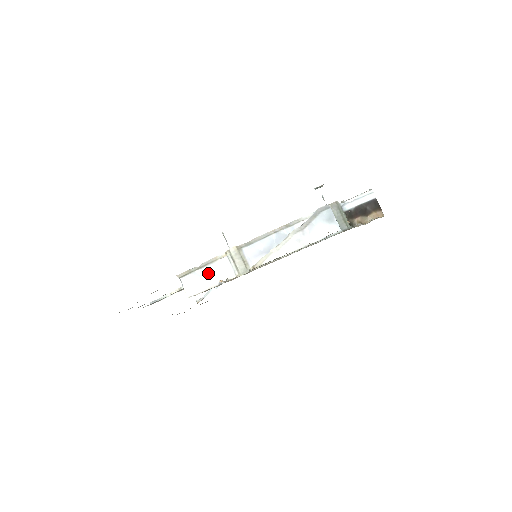
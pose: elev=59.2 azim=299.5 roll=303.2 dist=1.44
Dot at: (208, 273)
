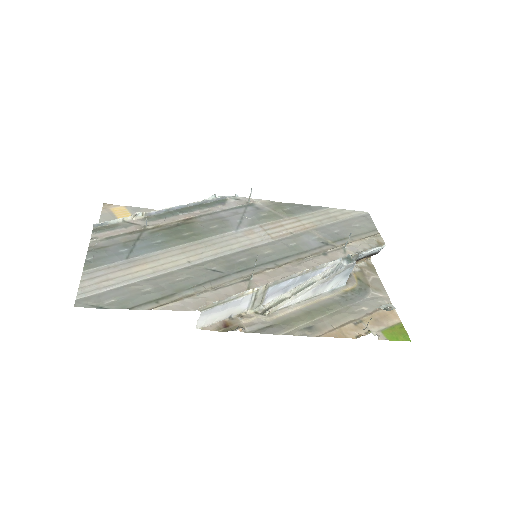
Dot at: (227, 307)
